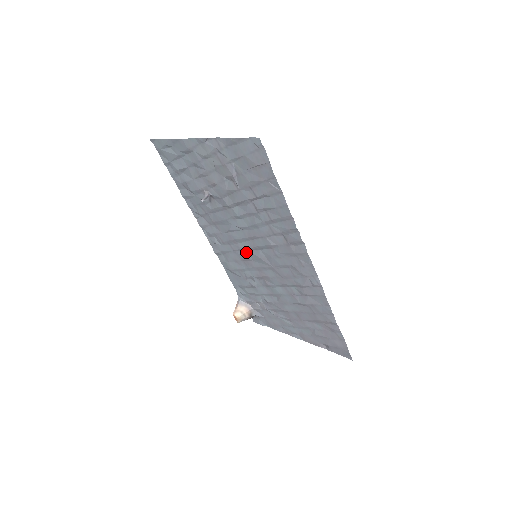
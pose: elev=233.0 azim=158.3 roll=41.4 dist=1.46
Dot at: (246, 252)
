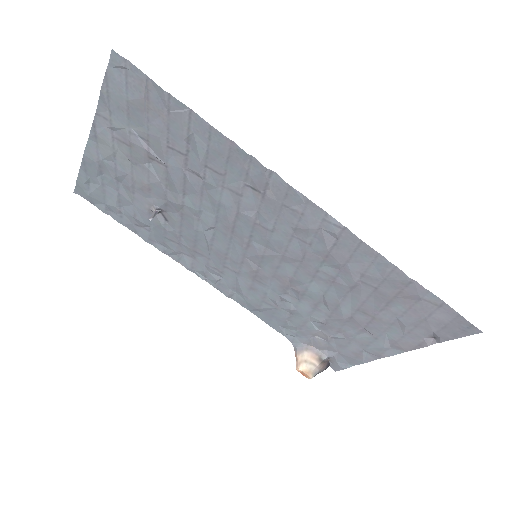
Dot at: (245, 261)
